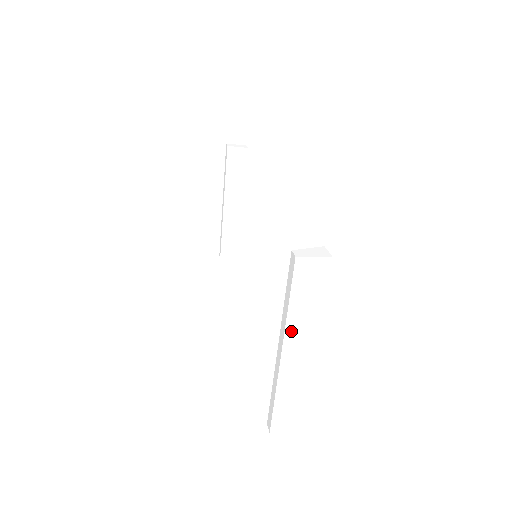
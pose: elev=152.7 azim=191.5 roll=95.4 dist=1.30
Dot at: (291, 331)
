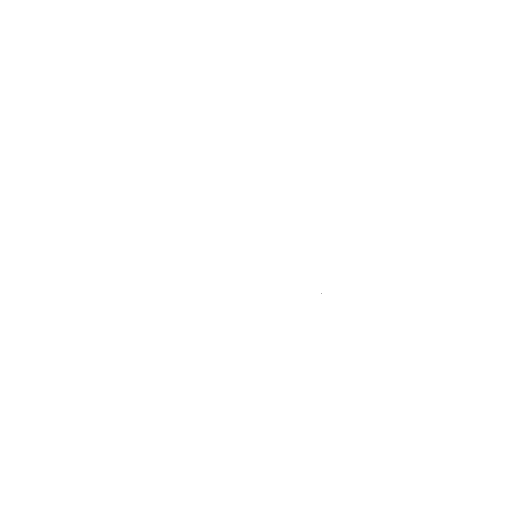
Dot at: (133, 220)
